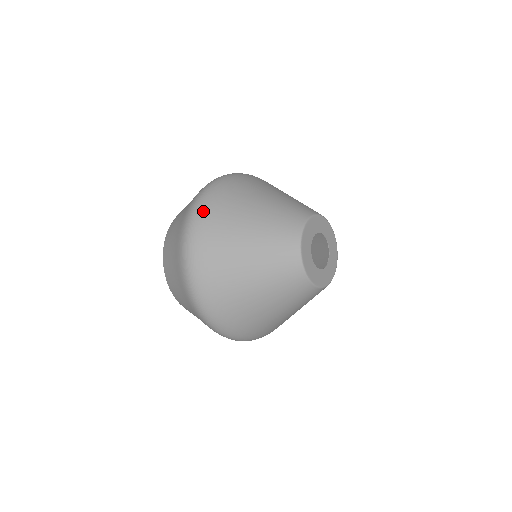
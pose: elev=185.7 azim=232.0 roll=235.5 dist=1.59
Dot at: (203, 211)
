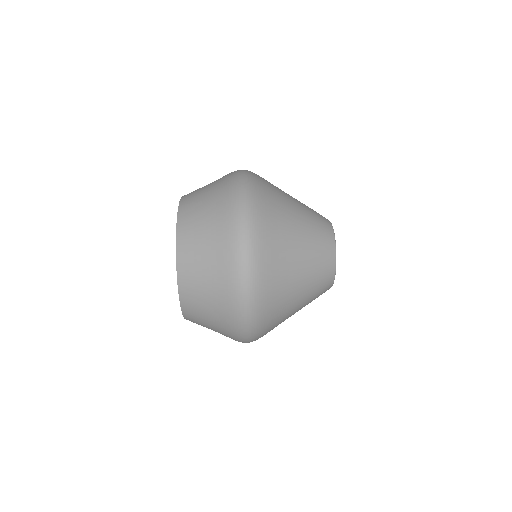
Dot at: (259, 329)
